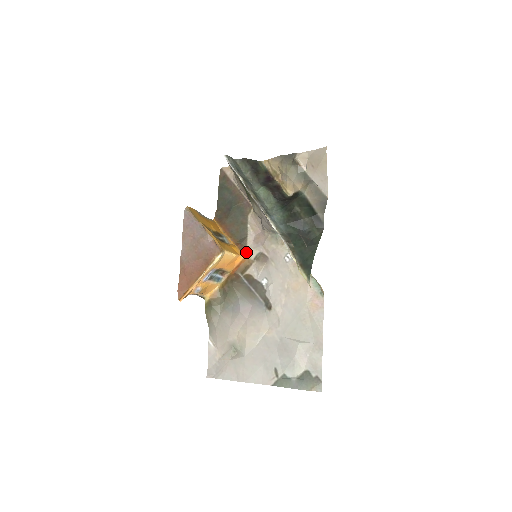
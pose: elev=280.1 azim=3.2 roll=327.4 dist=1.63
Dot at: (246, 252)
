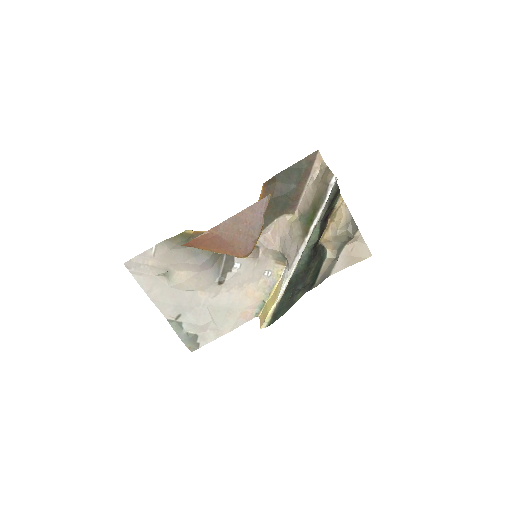
Dot at: occluded
